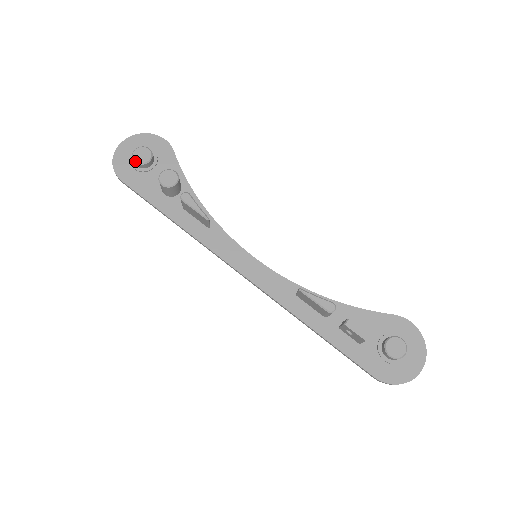
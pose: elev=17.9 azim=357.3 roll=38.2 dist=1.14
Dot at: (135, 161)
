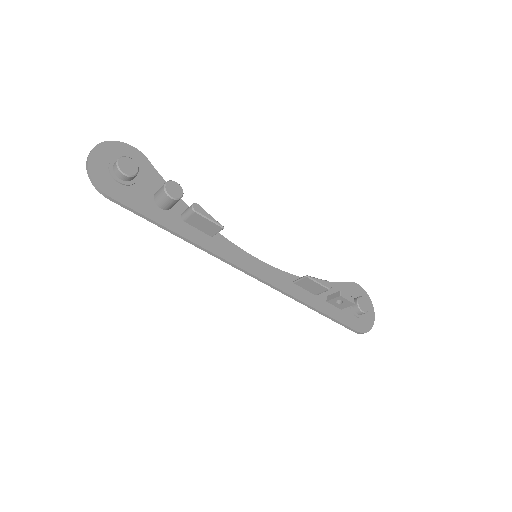
Dot at: (124, 173)
